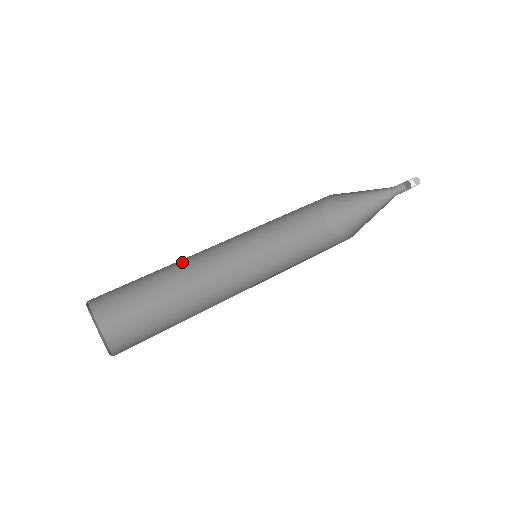
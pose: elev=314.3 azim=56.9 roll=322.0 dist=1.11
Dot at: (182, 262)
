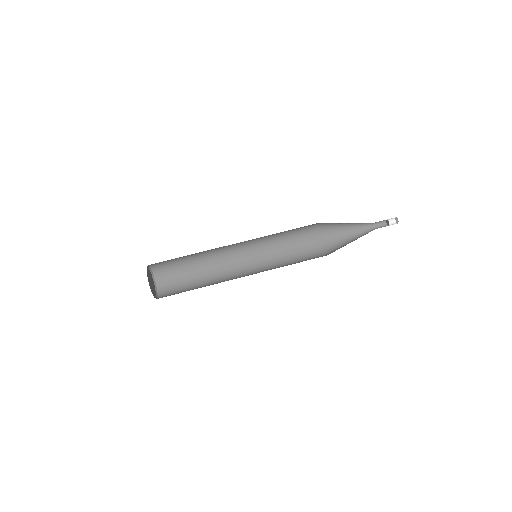
Dot at: occluded
